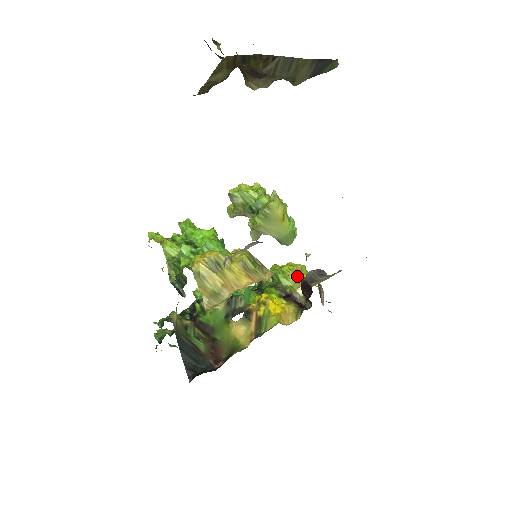
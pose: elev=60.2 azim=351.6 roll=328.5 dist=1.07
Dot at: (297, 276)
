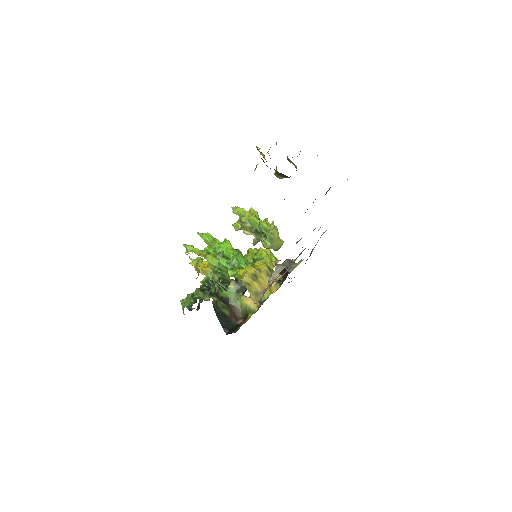
Dot at: occluded
